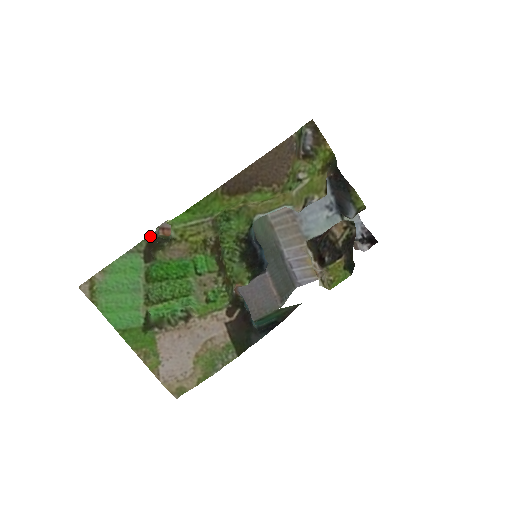
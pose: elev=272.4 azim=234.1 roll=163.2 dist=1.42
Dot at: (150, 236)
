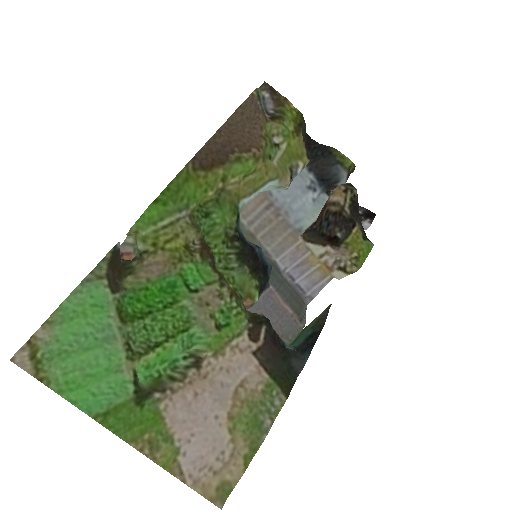
Dot at: (110, 252)
